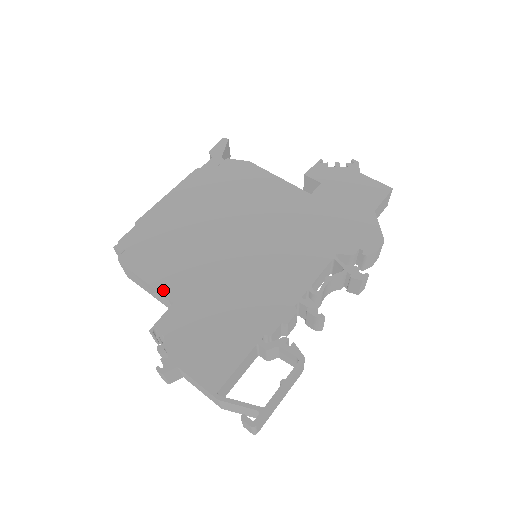
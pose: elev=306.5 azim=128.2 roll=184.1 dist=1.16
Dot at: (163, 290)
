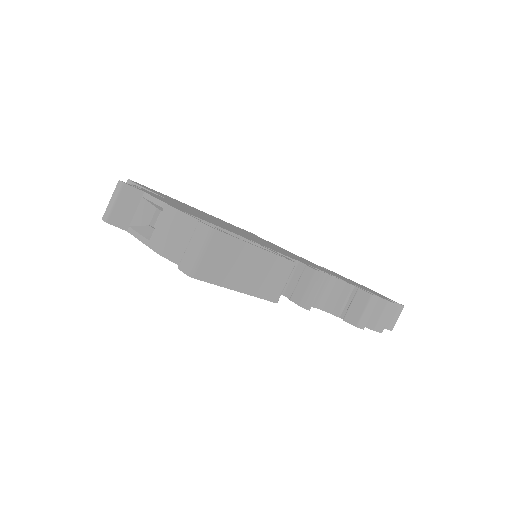
Dot at: (160, 195)
